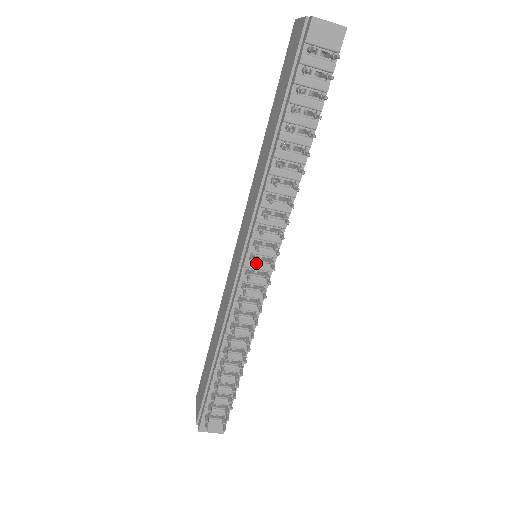
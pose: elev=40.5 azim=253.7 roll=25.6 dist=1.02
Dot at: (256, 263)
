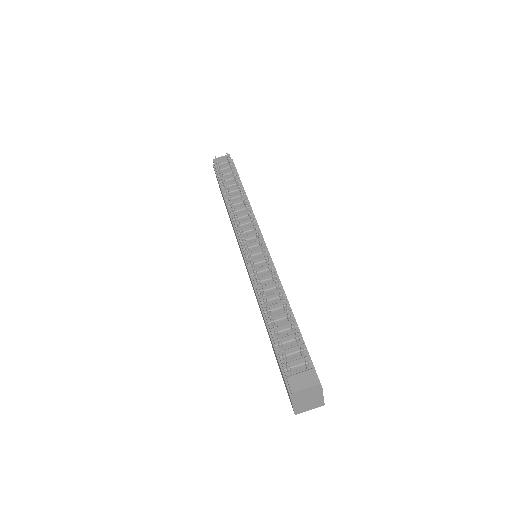
Dot at: (250, 244)
